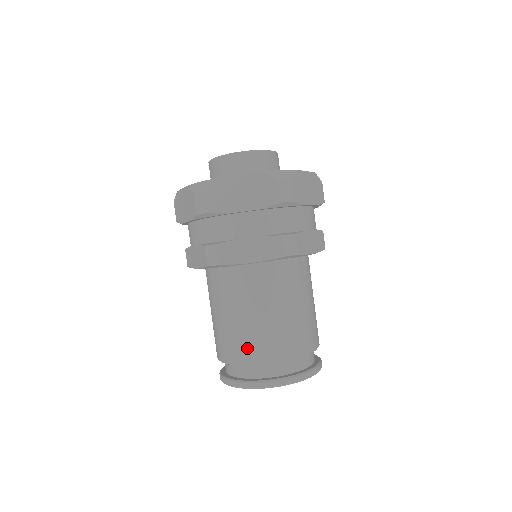
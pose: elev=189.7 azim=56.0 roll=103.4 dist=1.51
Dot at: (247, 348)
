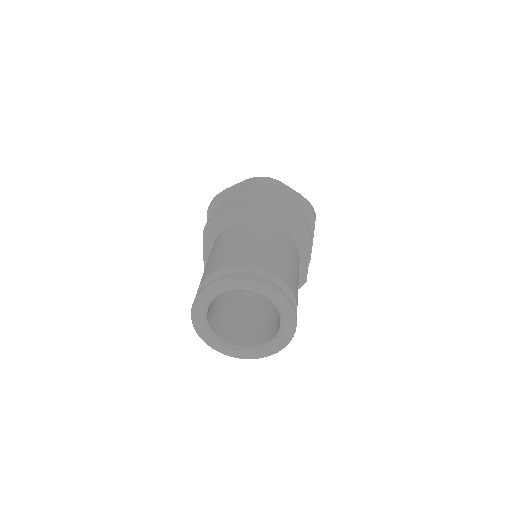
Dot at: (211, 267)
